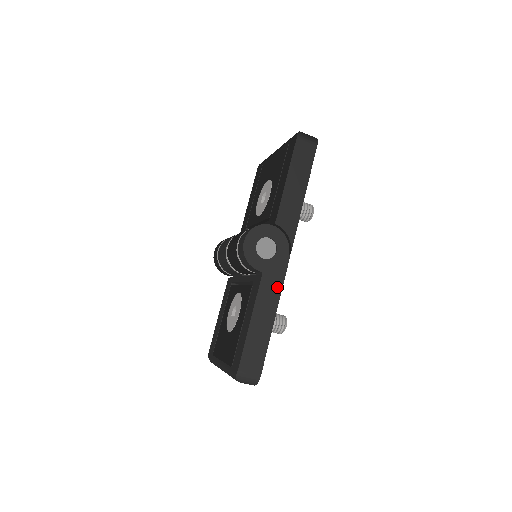
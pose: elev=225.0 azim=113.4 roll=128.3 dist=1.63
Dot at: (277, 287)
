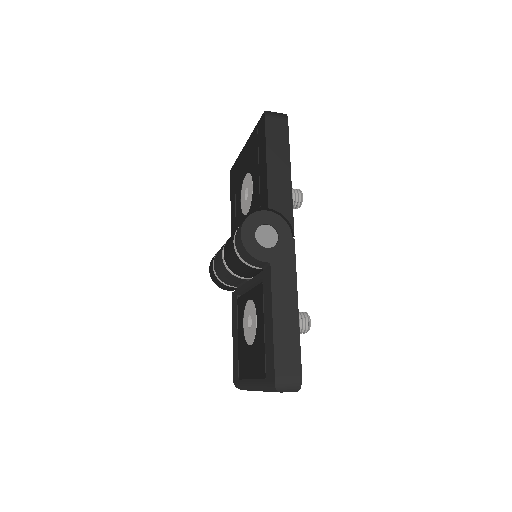
Dot at: (290, 275)
